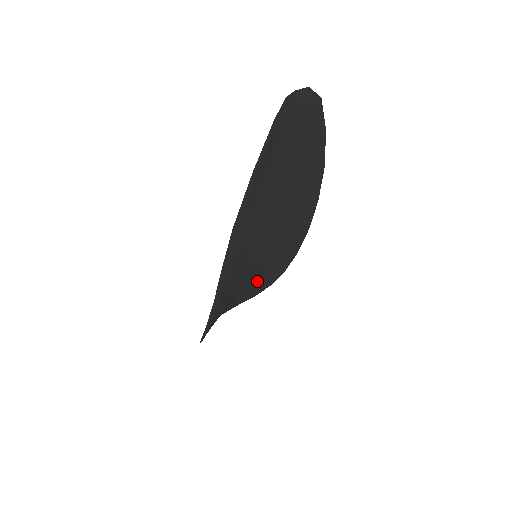
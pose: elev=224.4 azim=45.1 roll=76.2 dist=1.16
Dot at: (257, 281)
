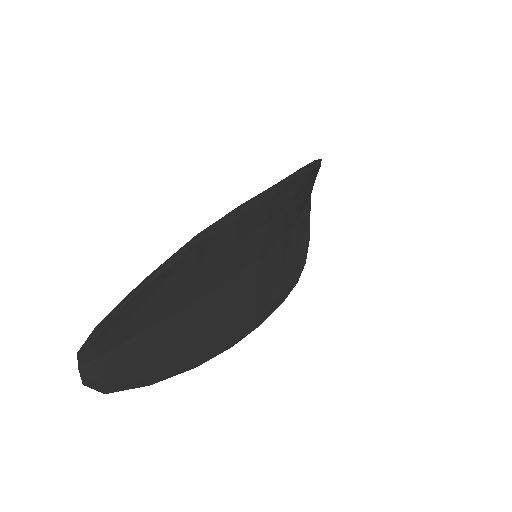
Dot at: (295, 207)
